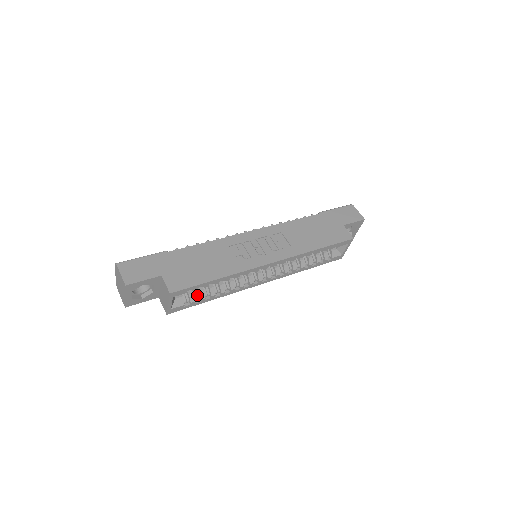
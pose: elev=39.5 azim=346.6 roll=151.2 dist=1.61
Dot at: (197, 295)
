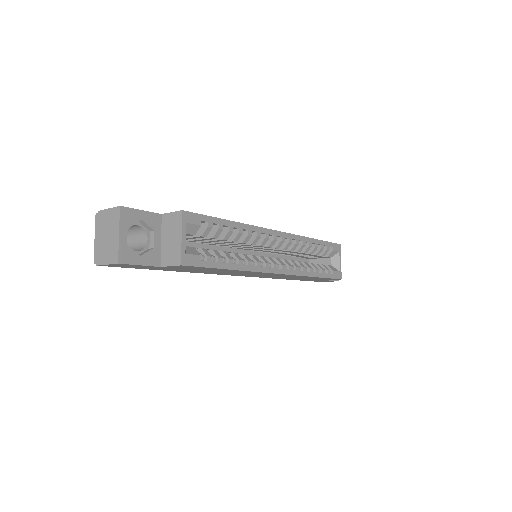
Dot at: (211, 255)
